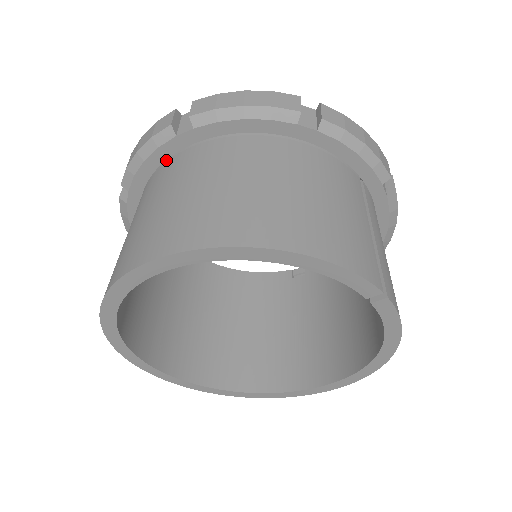
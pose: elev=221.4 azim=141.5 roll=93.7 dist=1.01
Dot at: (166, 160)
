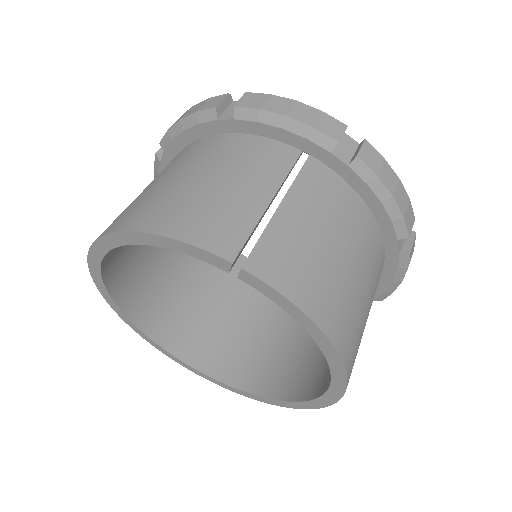
Dot at: occluded
